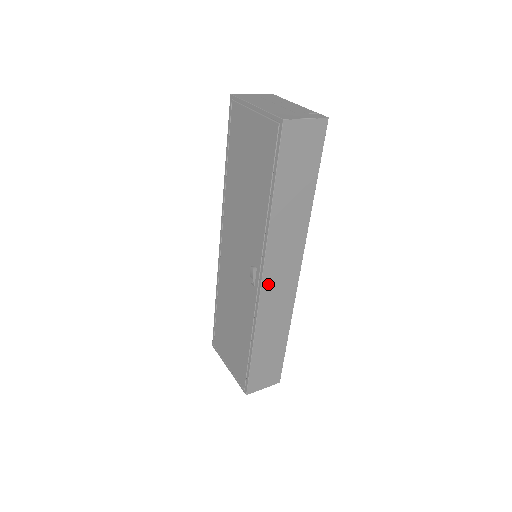
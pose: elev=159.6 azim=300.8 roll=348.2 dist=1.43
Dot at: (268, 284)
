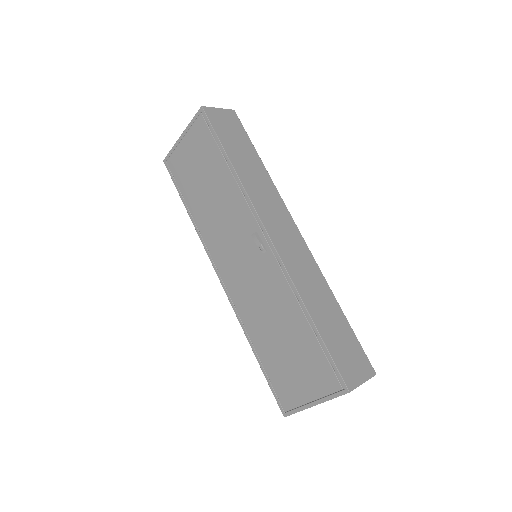
Dot at: (276, 238)
